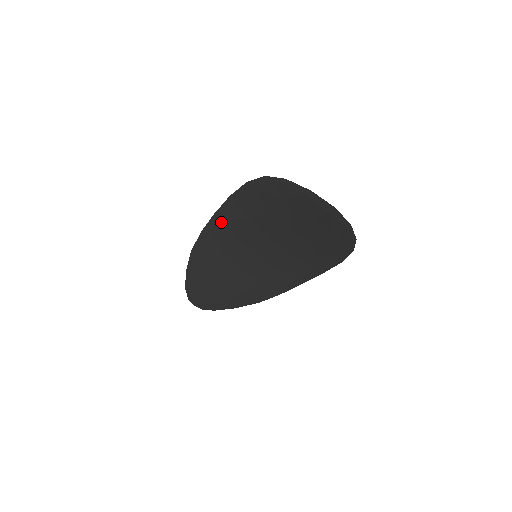
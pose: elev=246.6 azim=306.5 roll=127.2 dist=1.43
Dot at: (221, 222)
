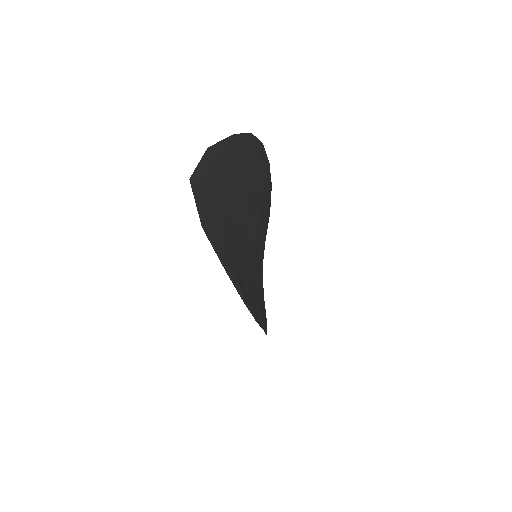
Dot at: occluded
